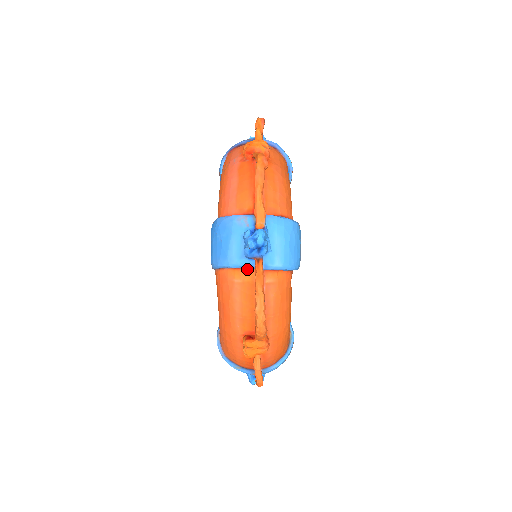
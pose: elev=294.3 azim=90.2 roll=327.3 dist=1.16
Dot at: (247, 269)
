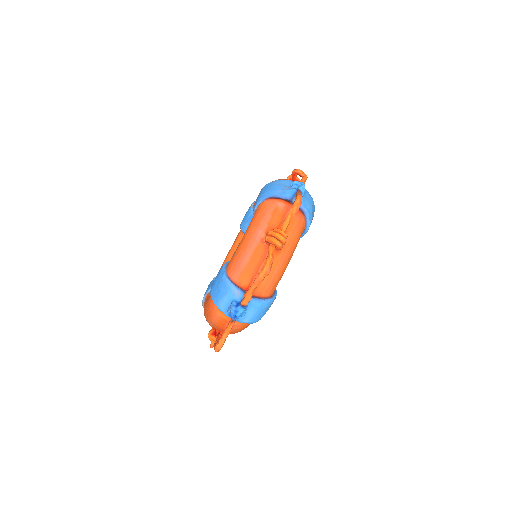
Dot at: (226, 314)
